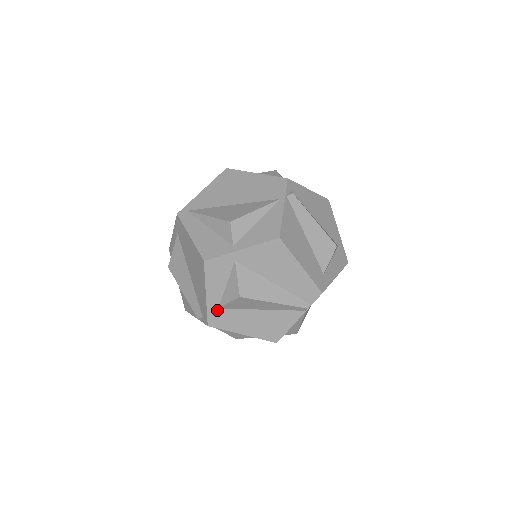
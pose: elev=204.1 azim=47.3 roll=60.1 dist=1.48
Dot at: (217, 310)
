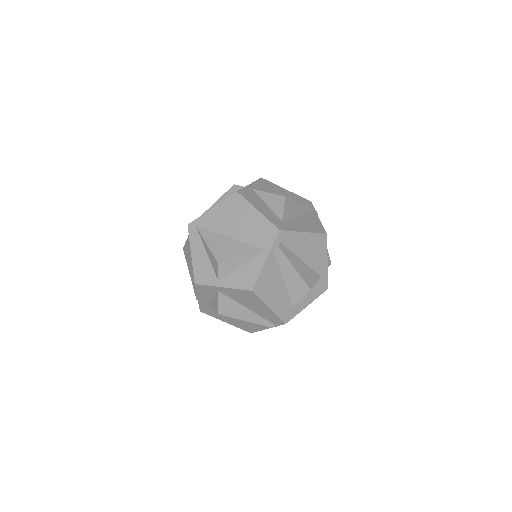
Dot at: (206, 307)
